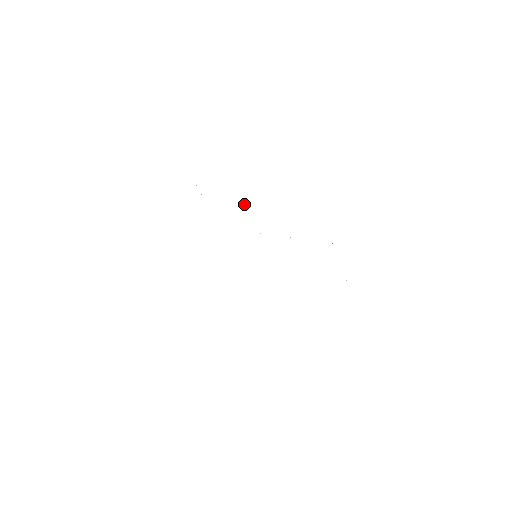
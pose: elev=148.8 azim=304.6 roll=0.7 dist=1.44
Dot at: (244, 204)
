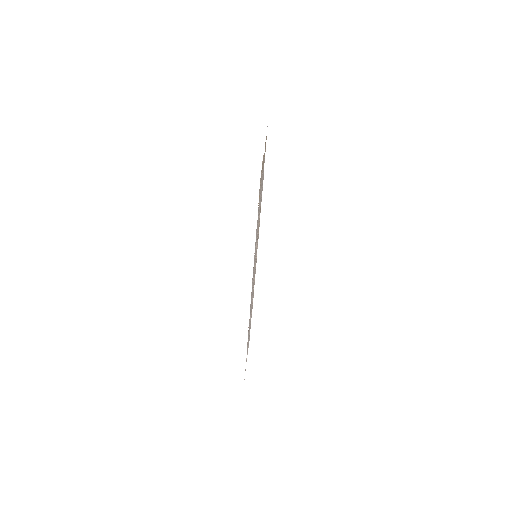
Dot at: occluded
